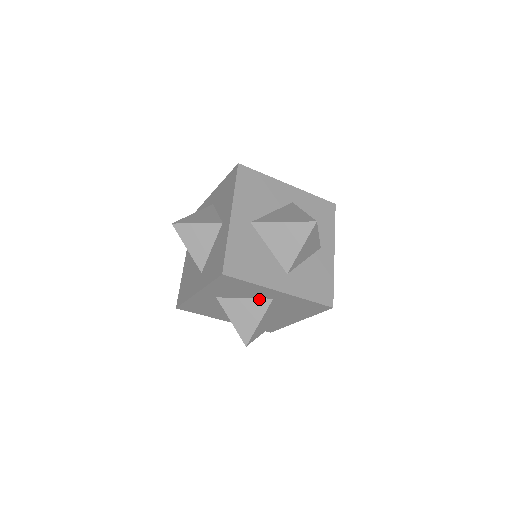
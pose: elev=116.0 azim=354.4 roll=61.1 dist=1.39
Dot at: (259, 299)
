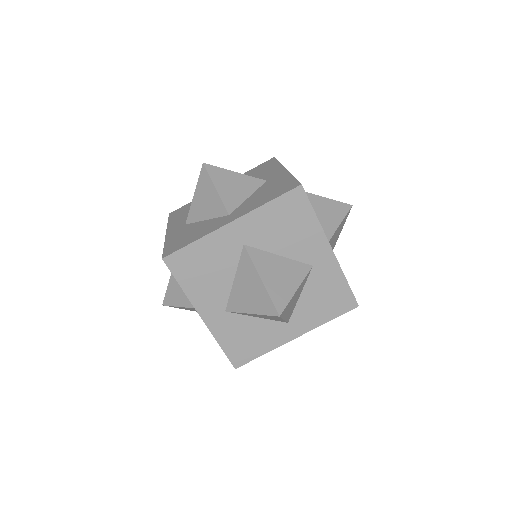
Dot at: occluded
